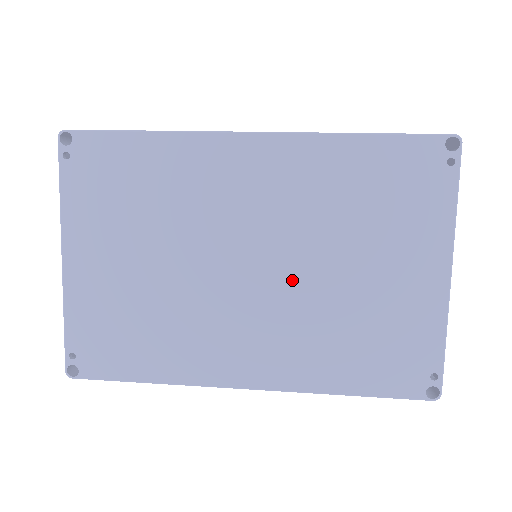
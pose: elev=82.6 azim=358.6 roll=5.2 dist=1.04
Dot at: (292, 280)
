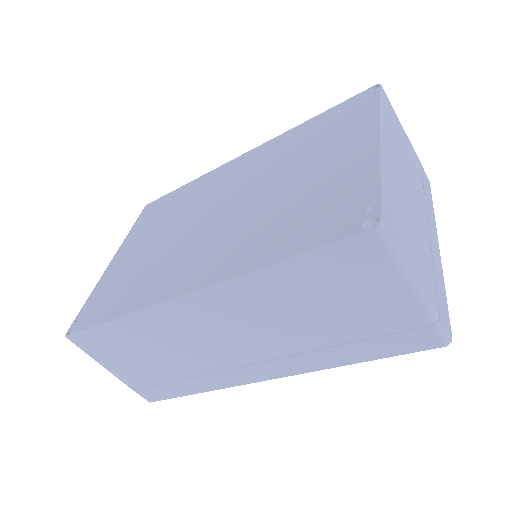
Dot at: (247, 205)
